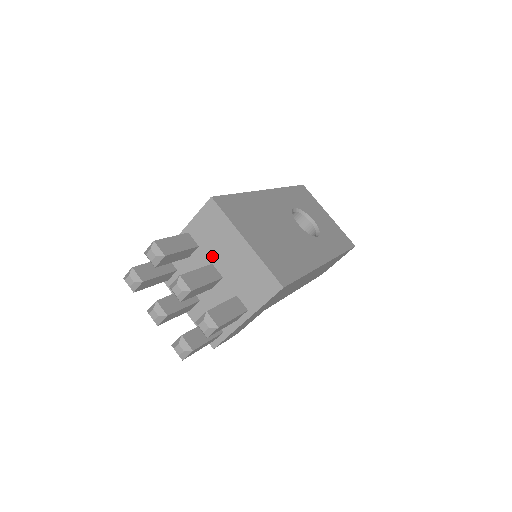
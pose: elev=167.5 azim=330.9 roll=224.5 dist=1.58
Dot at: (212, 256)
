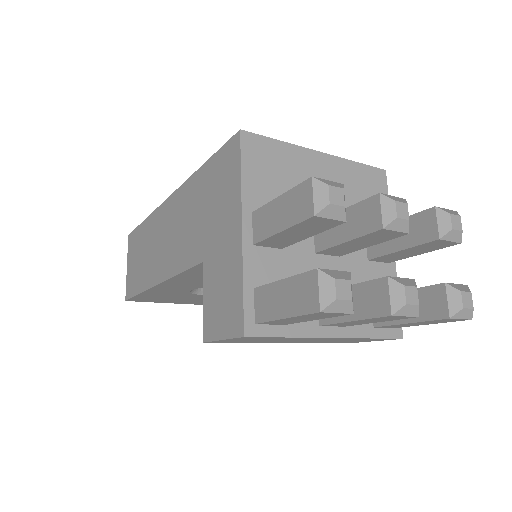
Dot at: occluded
